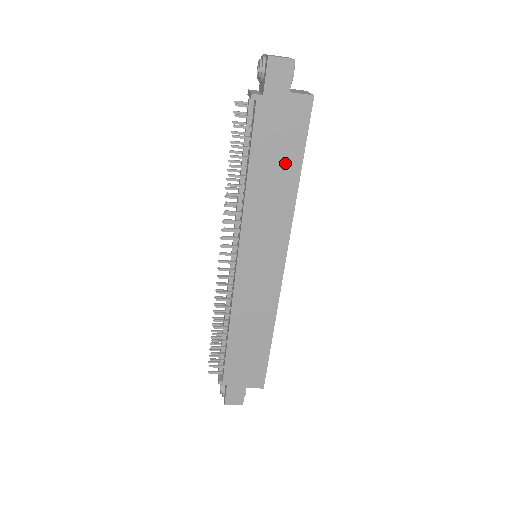
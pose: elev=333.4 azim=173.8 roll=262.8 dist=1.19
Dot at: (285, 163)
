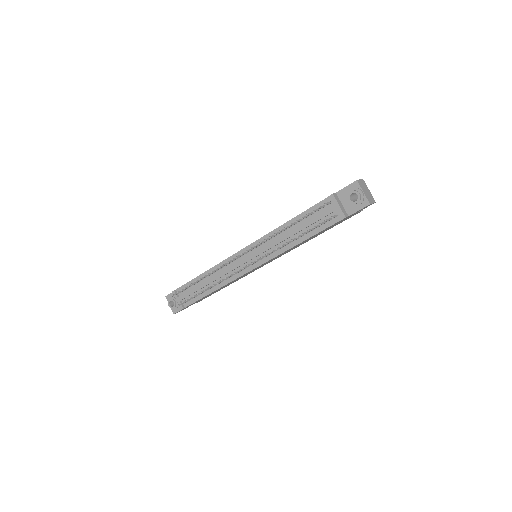
Dot at: occluded
